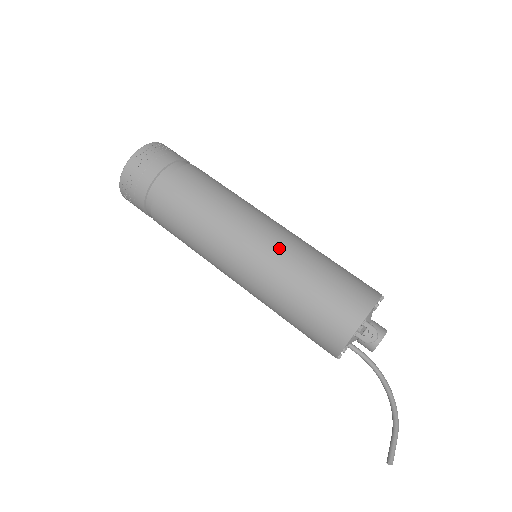
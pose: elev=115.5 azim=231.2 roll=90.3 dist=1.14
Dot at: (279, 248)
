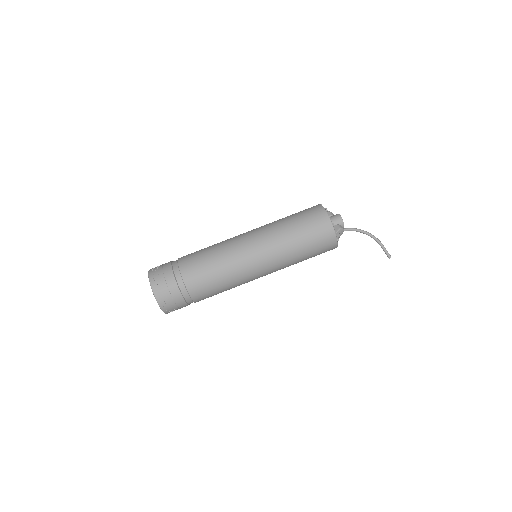
Dot at: (273, 256)
